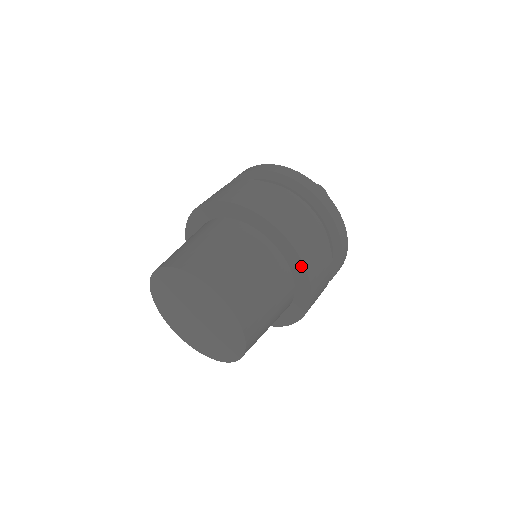
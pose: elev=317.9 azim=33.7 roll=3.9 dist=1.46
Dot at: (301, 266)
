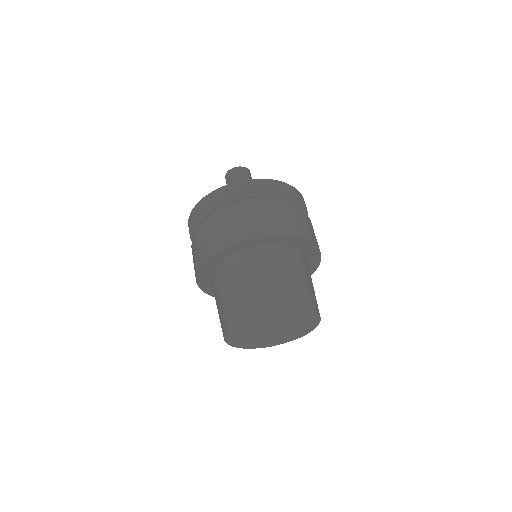
Dot at: (265, 238)
